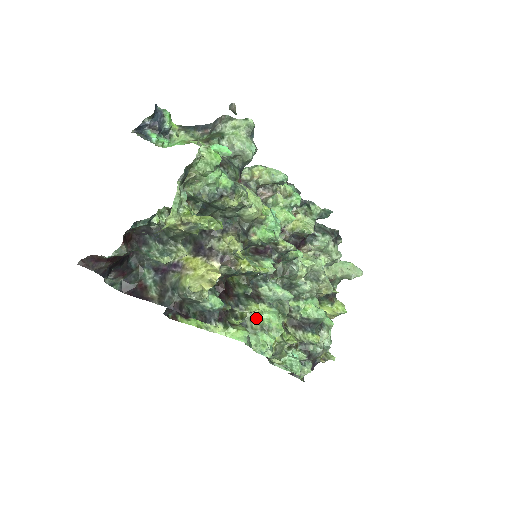
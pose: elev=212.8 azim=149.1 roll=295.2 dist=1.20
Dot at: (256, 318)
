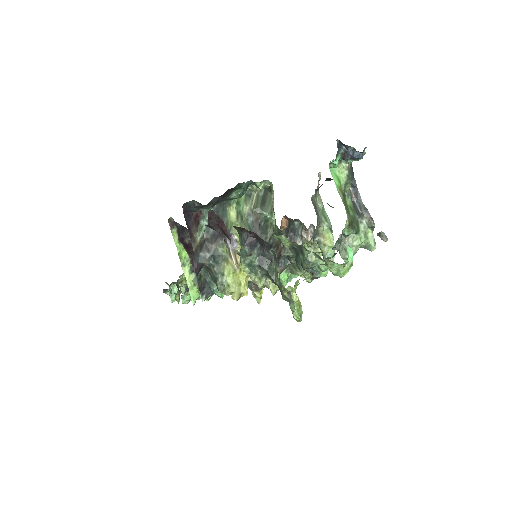
Dot at: occluded
